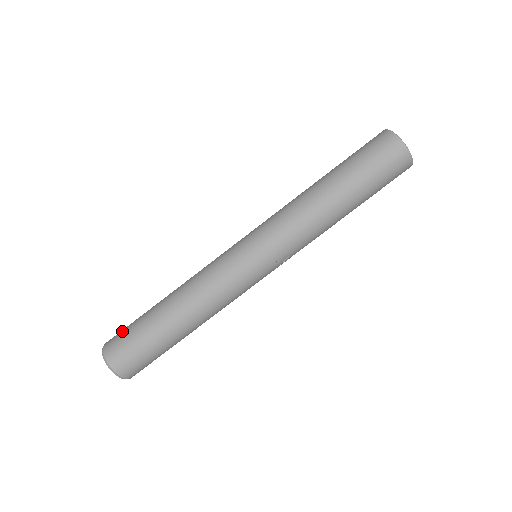
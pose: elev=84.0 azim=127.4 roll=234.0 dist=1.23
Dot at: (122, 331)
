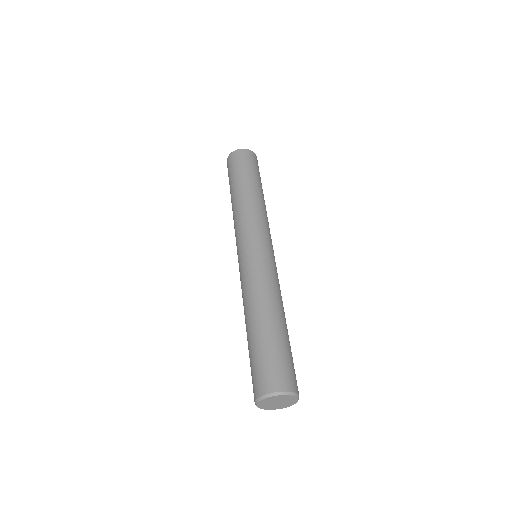
Dot at: (259, 371)
